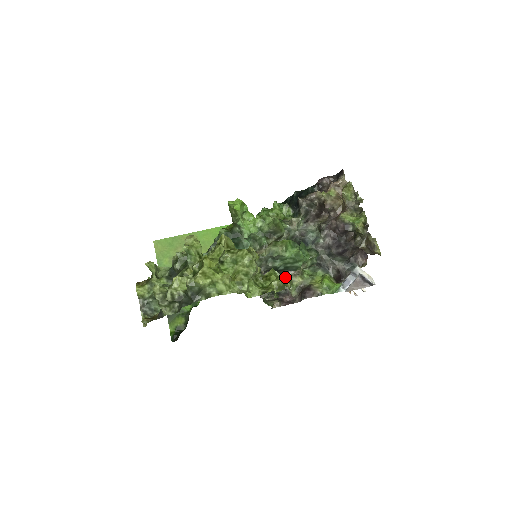
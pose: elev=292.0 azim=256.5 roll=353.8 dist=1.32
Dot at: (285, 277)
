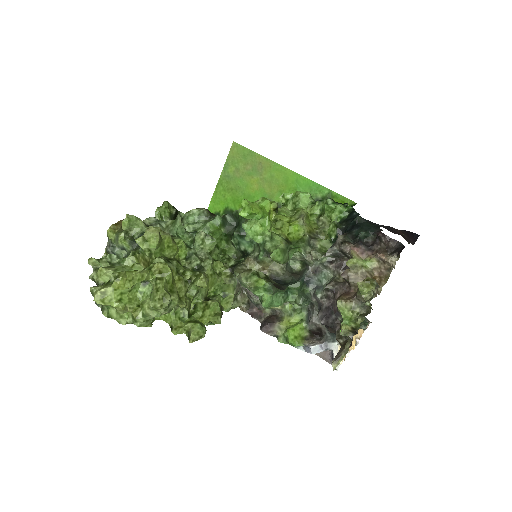
Dot at: (199, 330)
